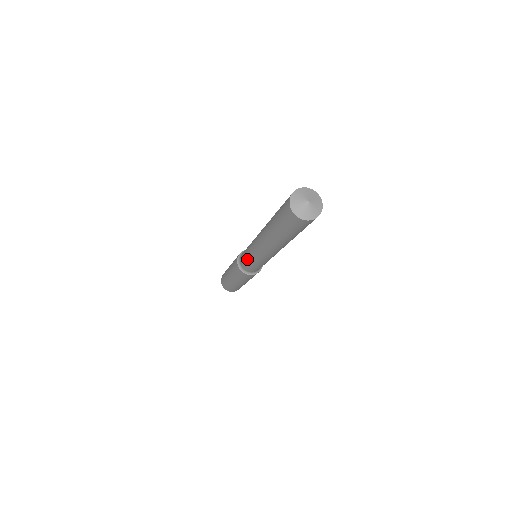
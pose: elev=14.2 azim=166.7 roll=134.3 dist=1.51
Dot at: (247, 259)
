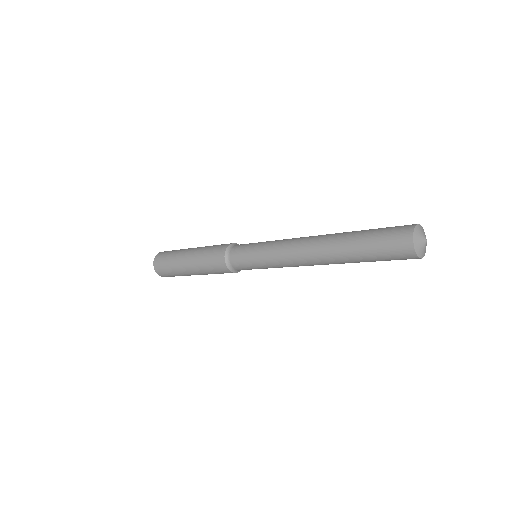
Dot at: (260, 268)
